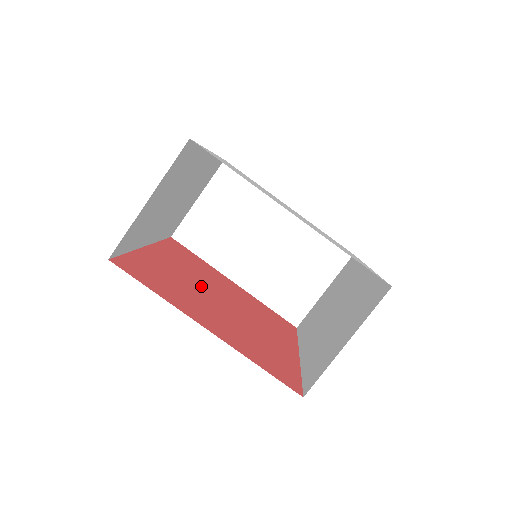
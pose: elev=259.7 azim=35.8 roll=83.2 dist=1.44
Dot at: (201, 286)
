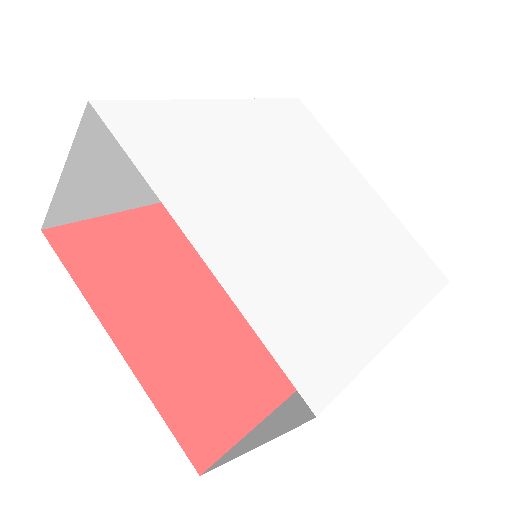
Dot at: (197, 269)
